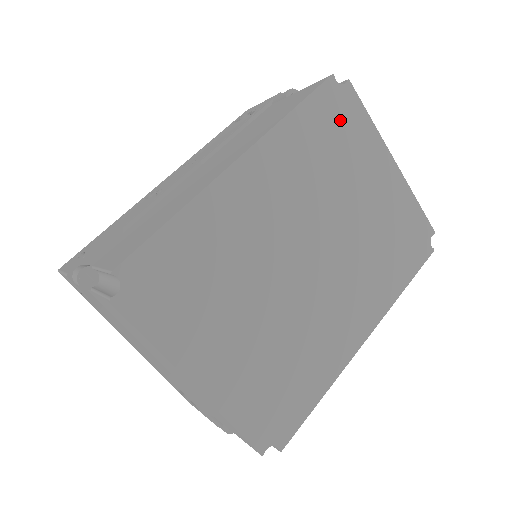
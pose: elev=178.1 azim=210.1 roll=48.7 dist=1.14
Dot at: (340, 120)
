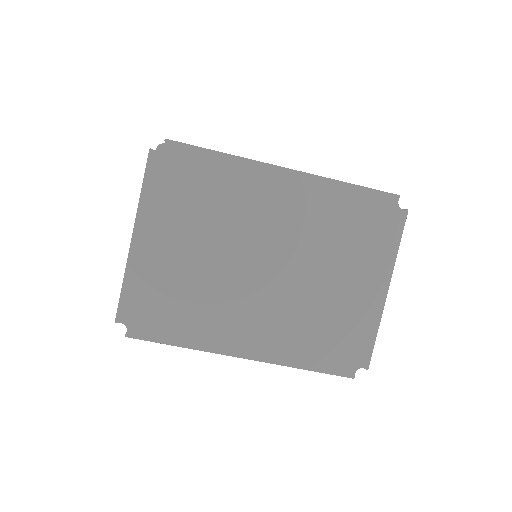
Dot at: (376, 223)
